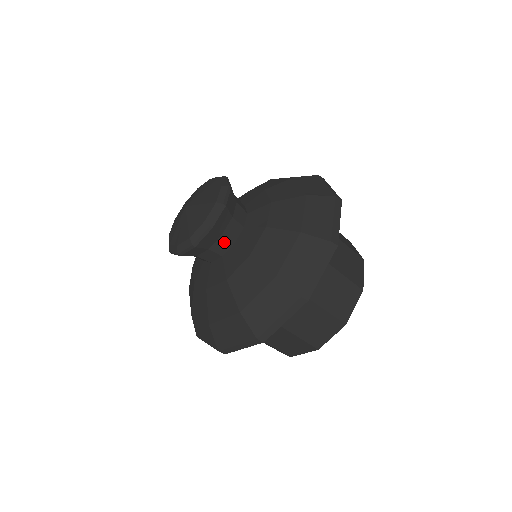
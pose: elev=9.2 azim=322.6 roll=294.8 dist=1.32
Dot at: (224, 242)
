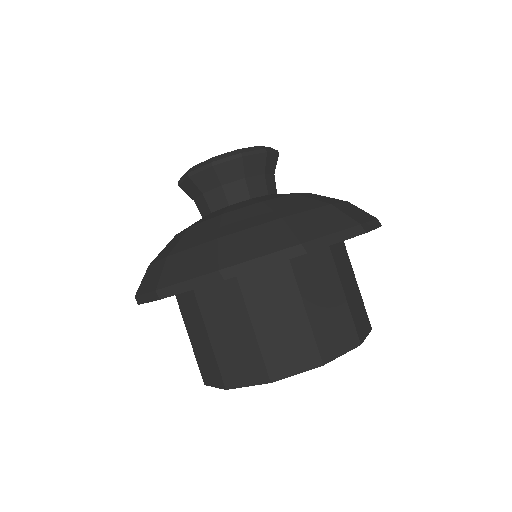
Dot at: (241, 189)
